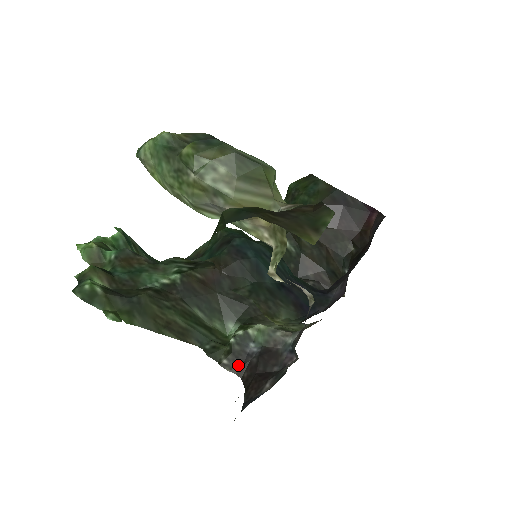
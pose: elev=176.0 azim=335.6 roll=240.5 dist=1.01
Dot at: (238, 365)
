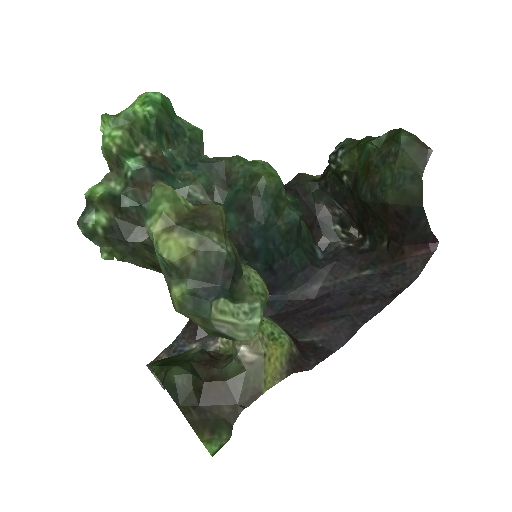
Dot at: occluded
